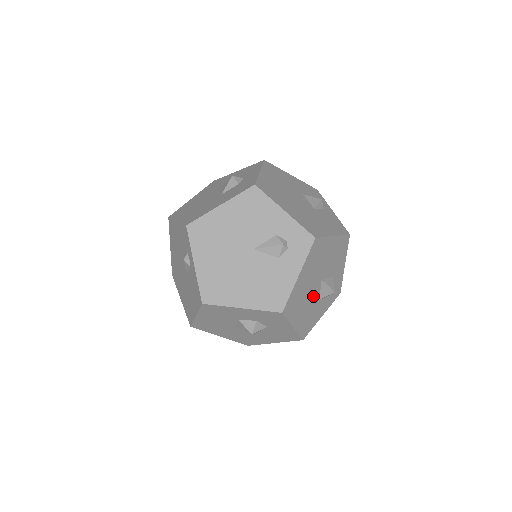
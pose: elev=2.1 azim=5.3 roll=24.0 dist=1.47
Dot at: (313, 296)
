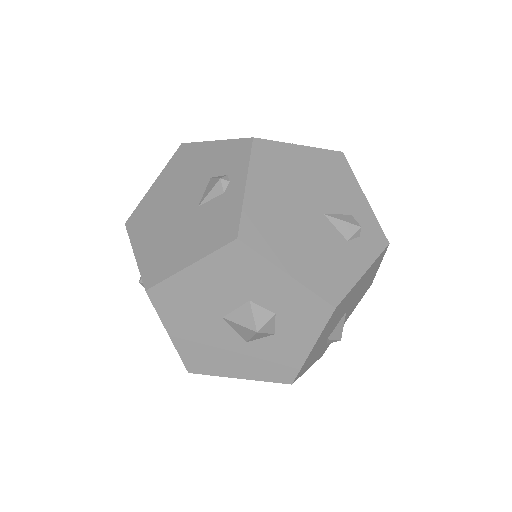
Dot at: (334, 325)
